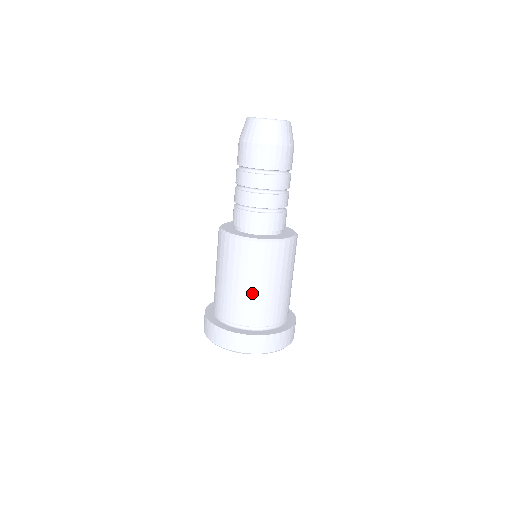
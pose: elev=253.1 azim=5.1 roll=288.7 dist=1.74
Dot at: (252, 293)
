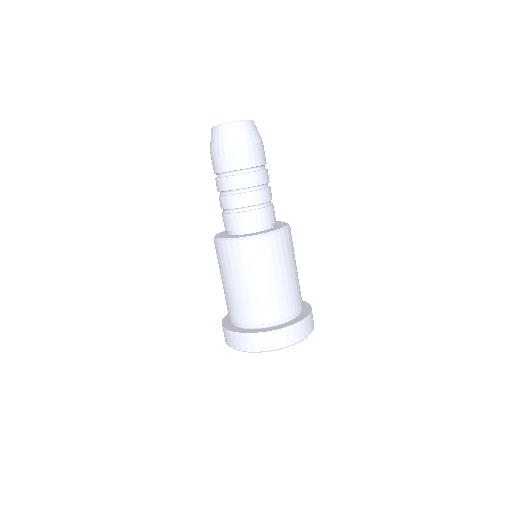
Dot at: (255, 291)
